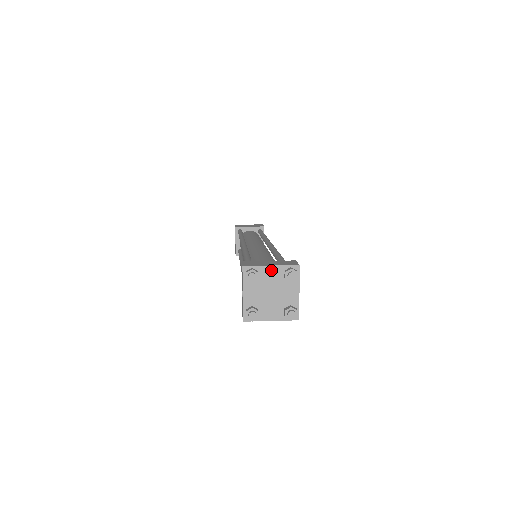
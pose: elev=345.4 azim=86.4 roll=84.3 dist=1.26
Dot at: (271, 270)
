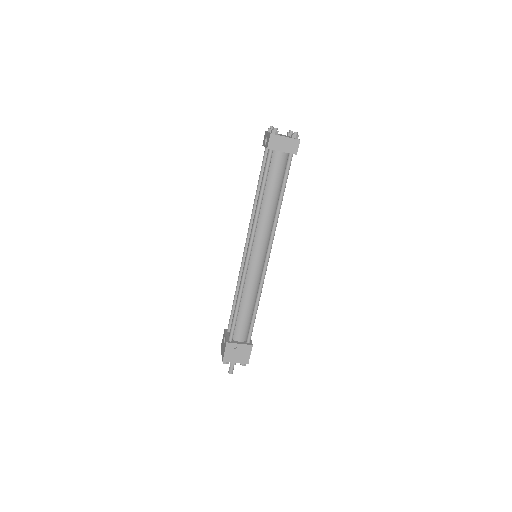
Dot at: (280, 134)
